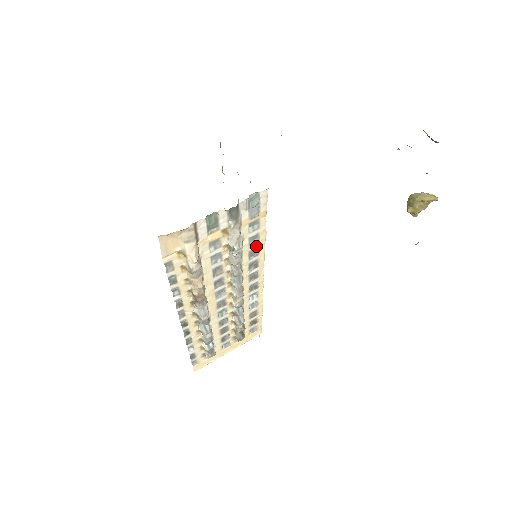
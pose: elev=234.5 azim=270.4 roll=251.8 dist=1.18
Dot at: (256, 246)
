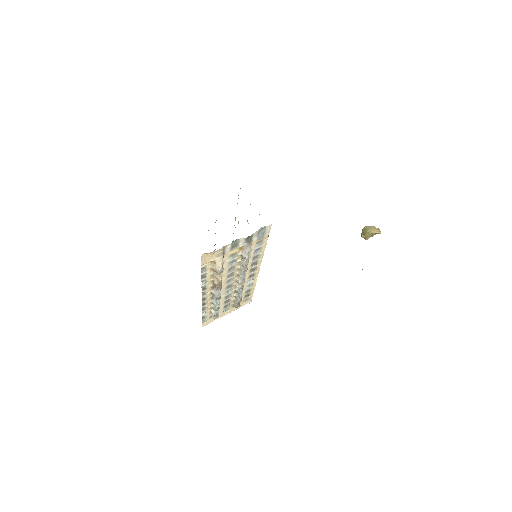
Dot at: (258, 253)
